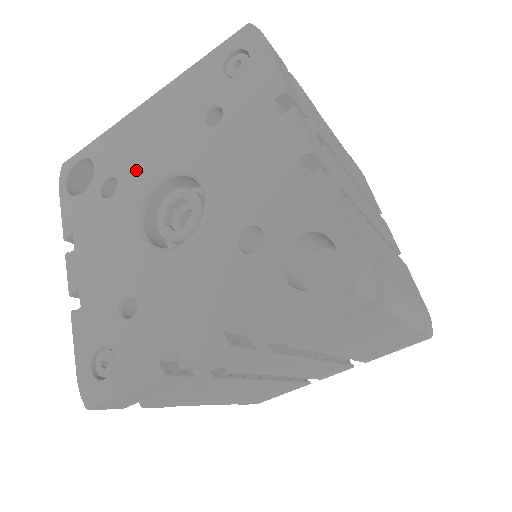
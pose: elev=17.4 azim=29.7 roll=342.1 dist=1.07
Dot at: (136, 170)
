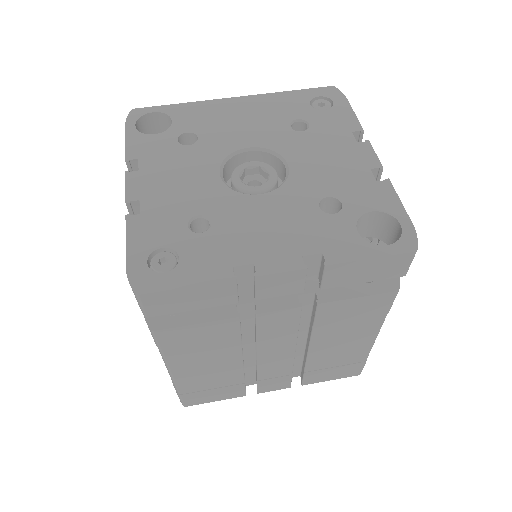
Dot at: (220, 136)
